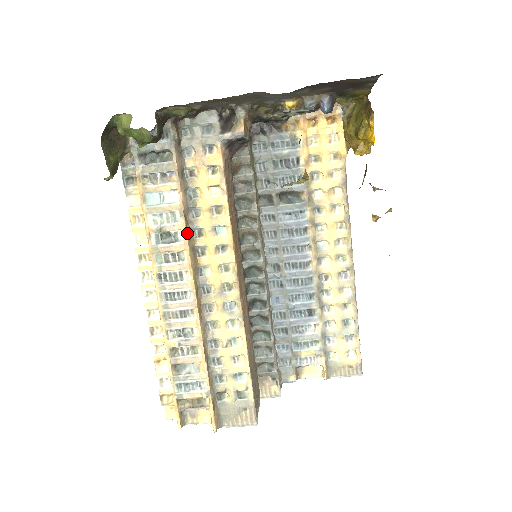
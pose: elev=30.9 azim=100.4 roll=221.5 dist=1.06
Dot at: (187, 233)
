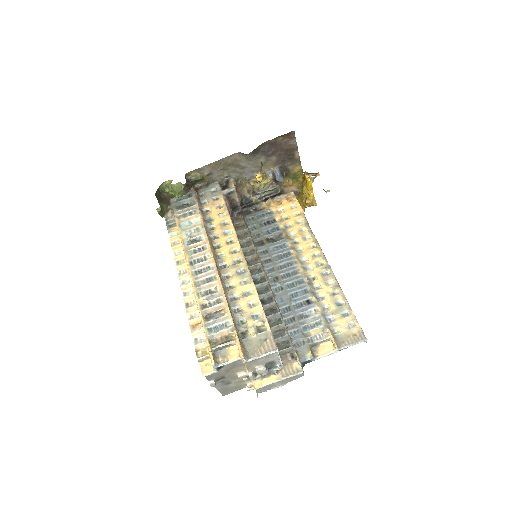
Dot at: (207, 235)
